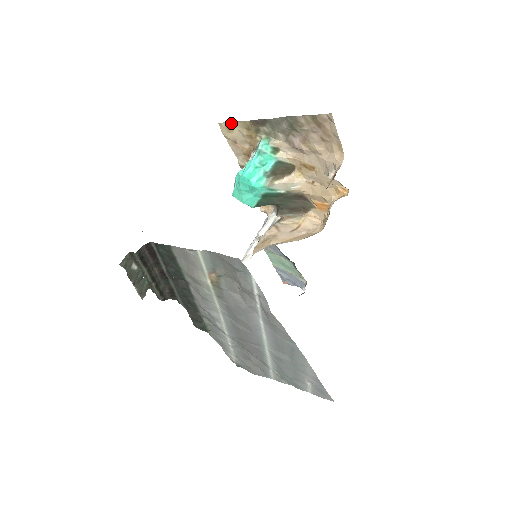
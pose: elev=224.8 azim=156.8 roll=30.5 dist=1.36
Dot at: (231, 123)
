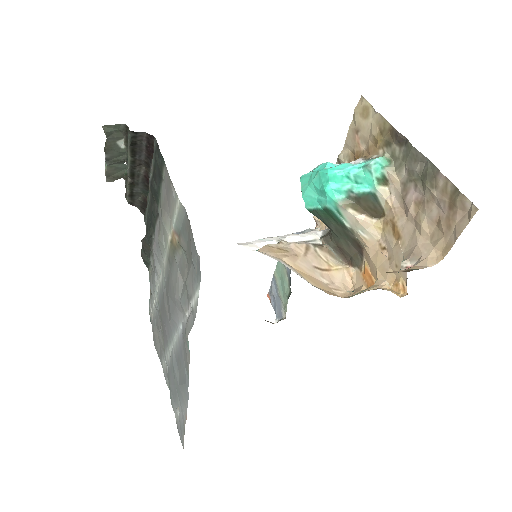
Dot at: (373, 108)
